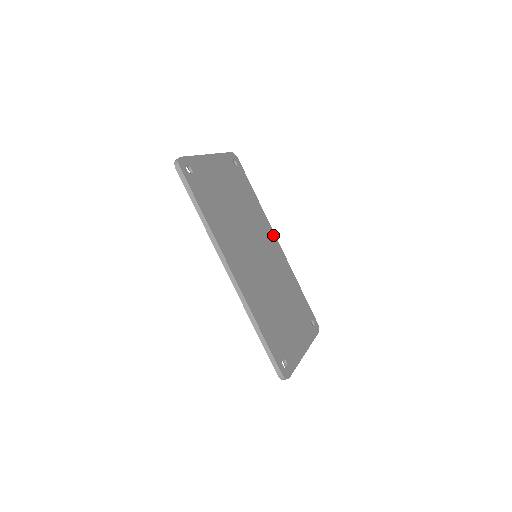
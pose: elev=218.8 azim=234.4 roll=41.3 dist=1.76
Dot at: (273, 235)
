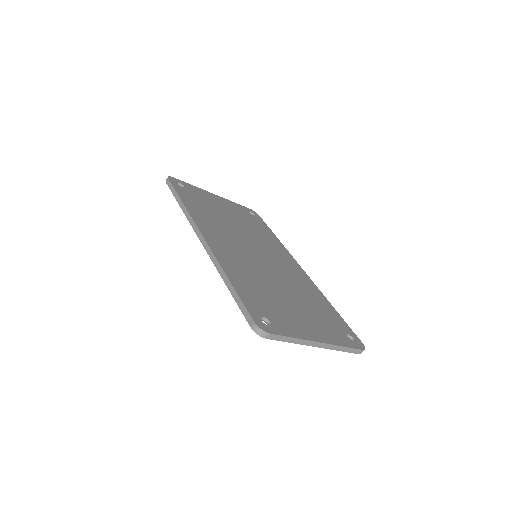
Dot at: (294, 262)
